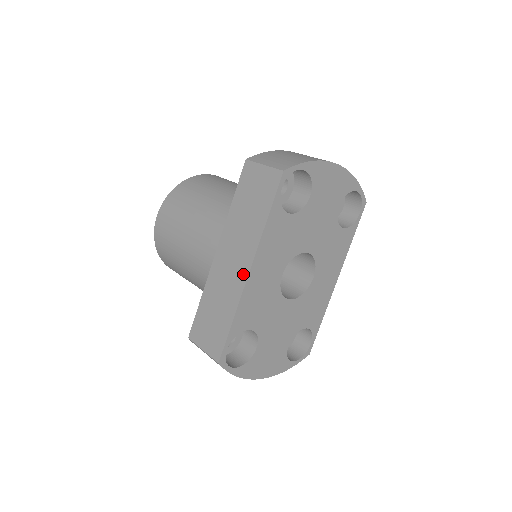
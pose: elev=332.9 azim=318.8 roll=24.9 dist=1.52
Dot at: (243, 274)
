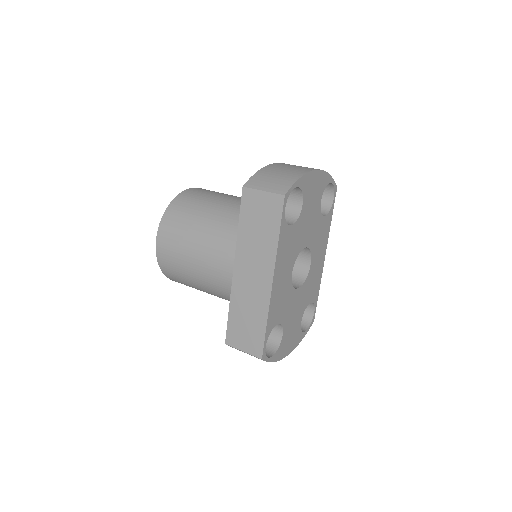
Dot at: (267, 285)
